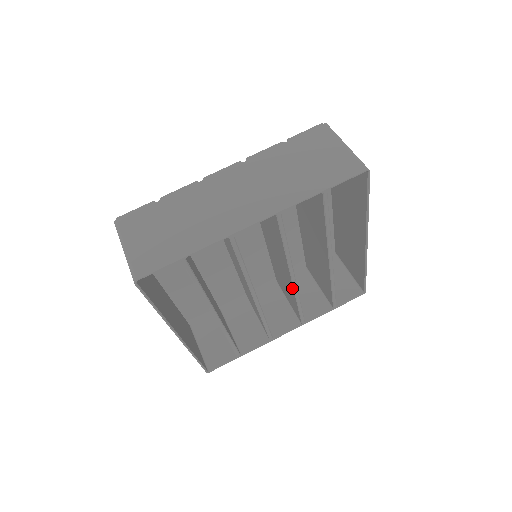
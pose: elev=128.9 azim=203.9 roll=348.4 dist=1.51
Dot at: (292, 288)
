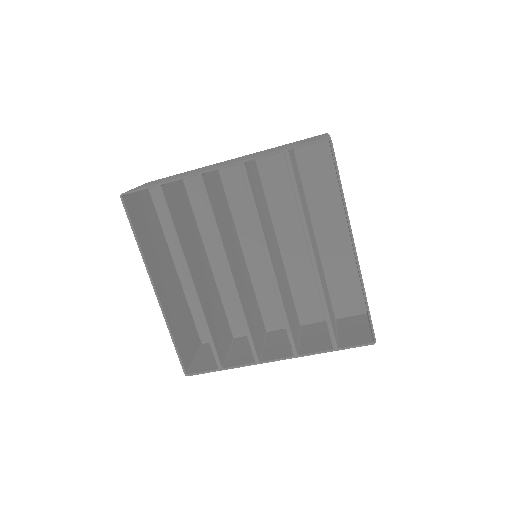
Dot at: (274, 285)
